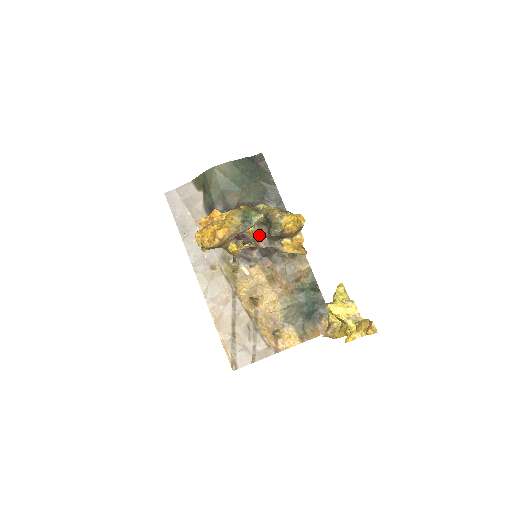
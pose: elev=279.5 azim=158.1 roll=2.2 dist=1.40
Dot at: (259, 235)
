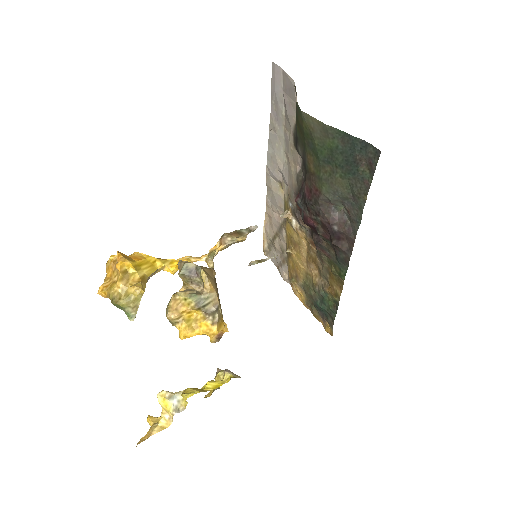
Dot at: occluded
